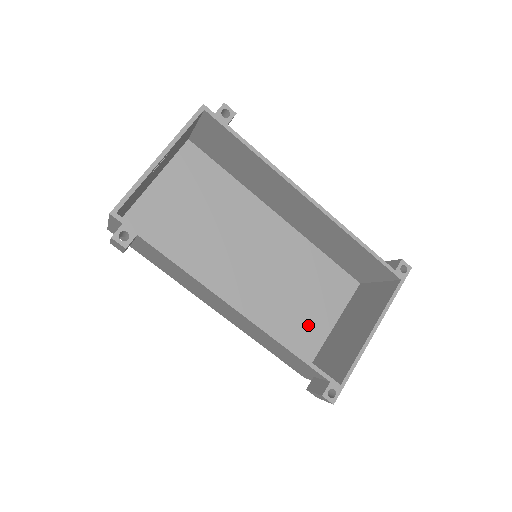
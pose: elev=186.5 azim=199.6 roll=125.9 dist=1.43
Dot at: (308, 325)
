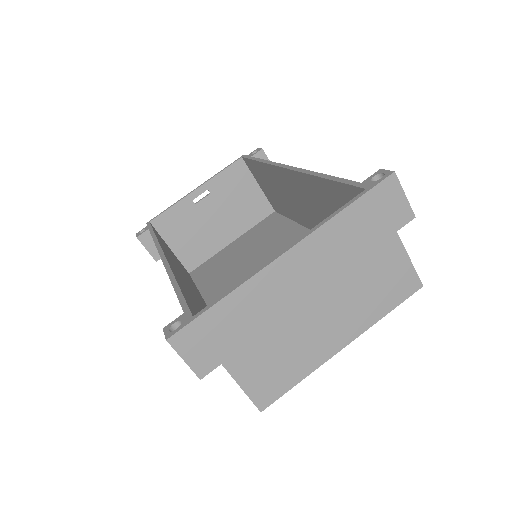
Dot at: occluded
